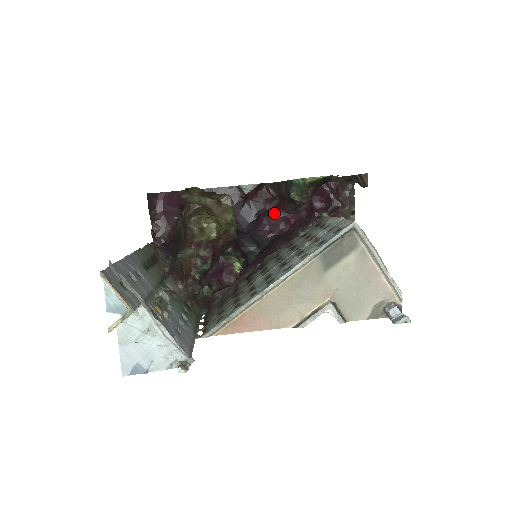
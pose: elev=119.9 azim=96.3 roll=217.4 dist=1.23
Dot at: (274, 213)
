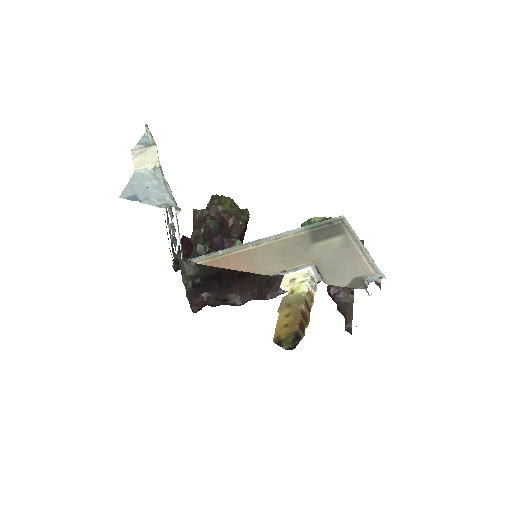
Dot at: occluded
